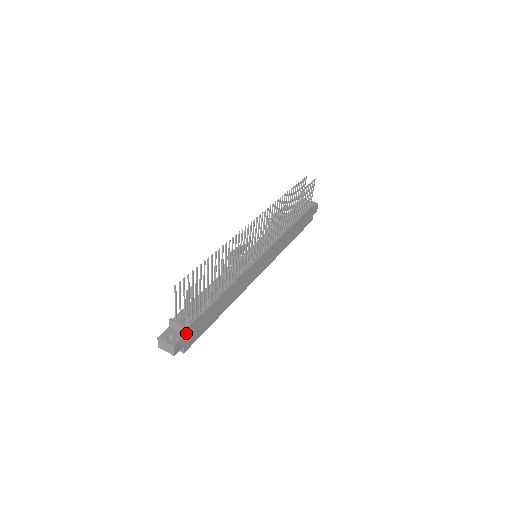
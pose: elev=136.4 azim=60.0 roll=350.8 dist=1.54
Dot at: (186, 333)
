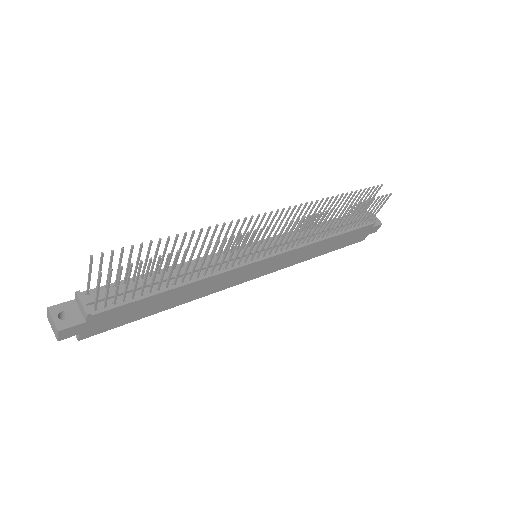
Dot at: (87, 320)
